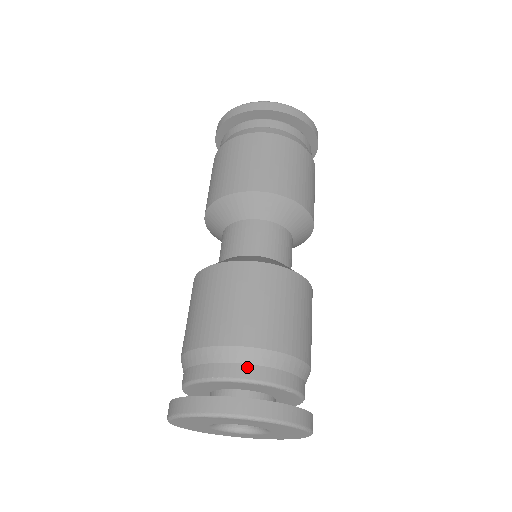
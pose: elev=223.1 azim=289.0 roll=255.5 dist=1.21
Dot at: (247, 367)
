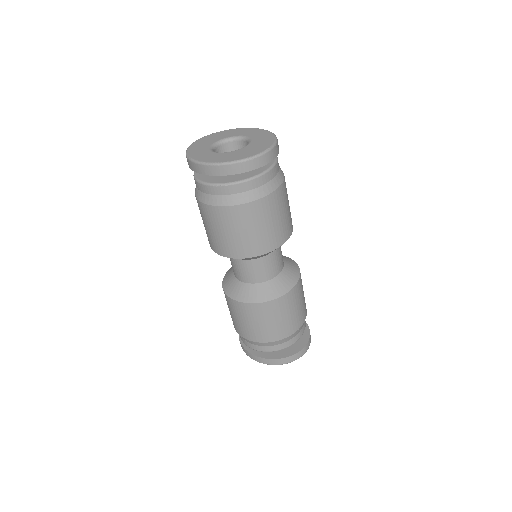
Dot at: (248, 343)
